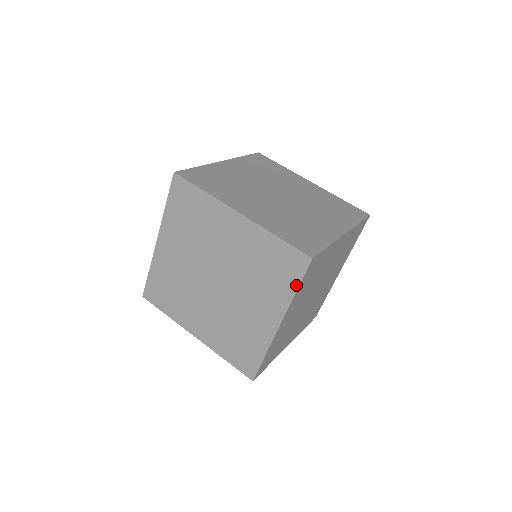
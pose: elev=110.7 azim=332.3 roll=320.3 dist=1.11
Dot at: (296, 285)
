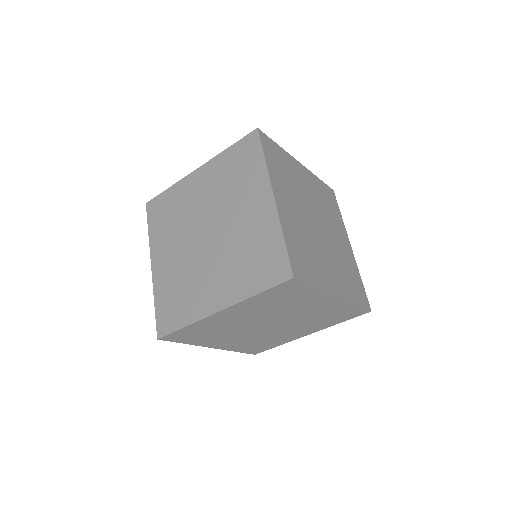
Dot at: occluded
